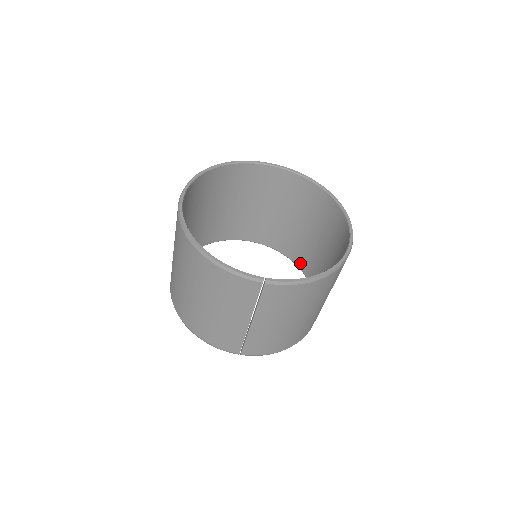
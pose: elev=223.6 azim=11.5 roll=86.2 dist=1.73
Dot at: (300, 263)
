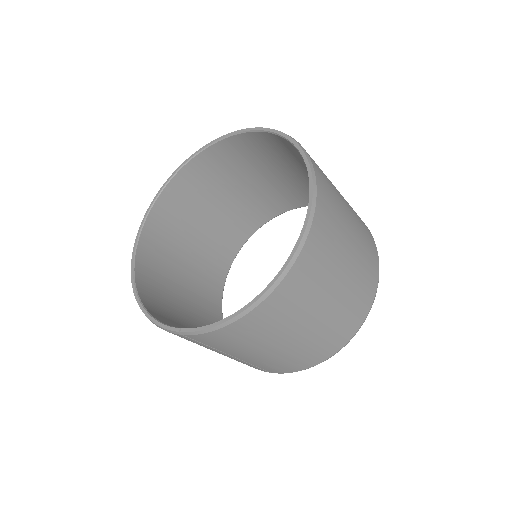
Dot at: occluded
